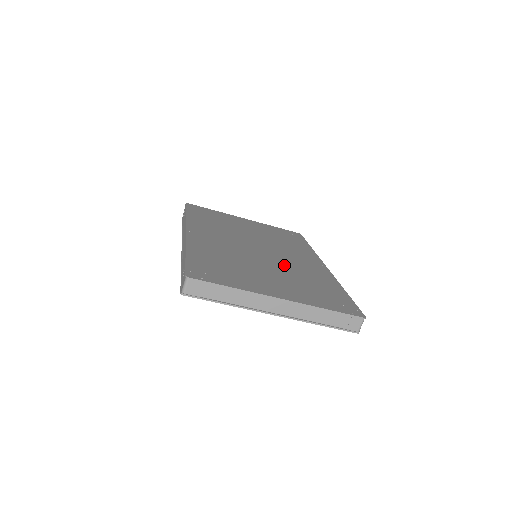
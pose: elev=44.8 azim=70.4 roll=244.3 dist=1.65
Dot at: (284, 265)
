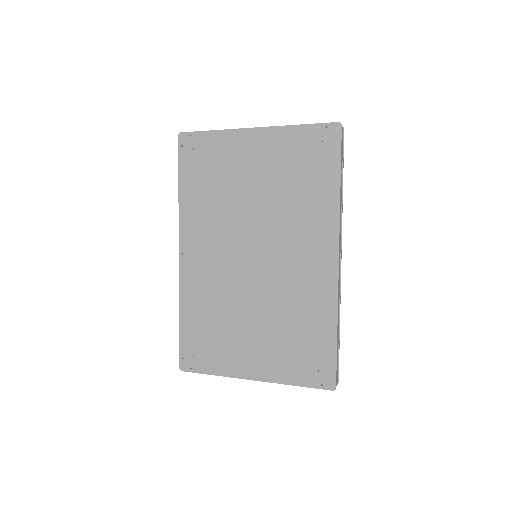
Dot at: (275, 292)
